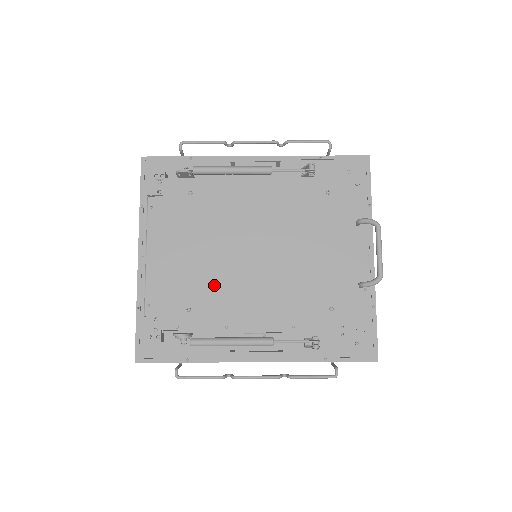
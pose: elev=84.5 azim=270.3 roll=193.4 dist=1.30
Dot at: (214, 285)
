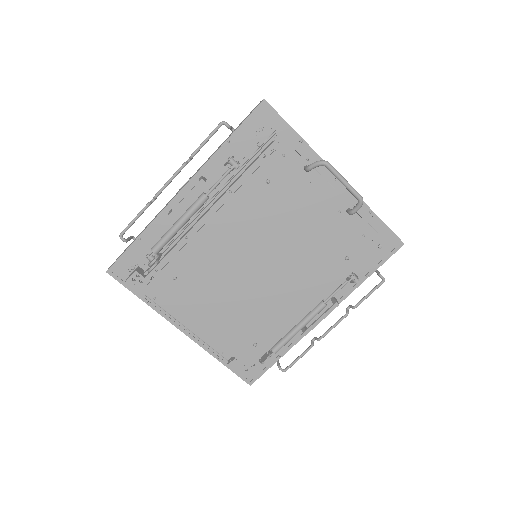
Dot at: (255, 317)
